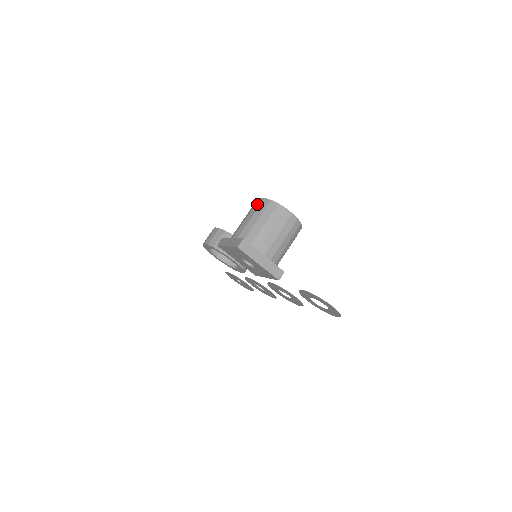
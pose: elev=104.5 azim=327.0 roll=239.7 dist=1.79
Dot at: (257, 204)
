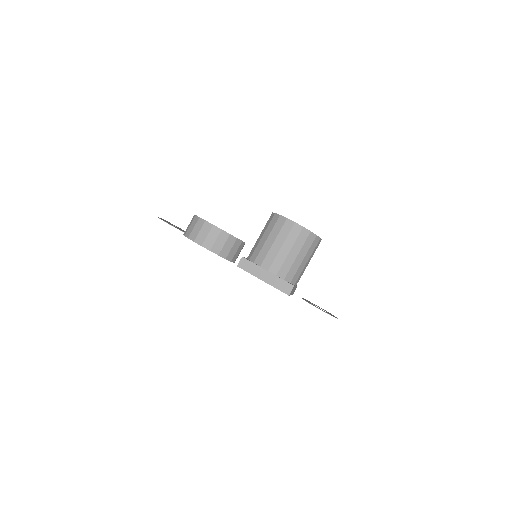
Dot at: (294, 232)
